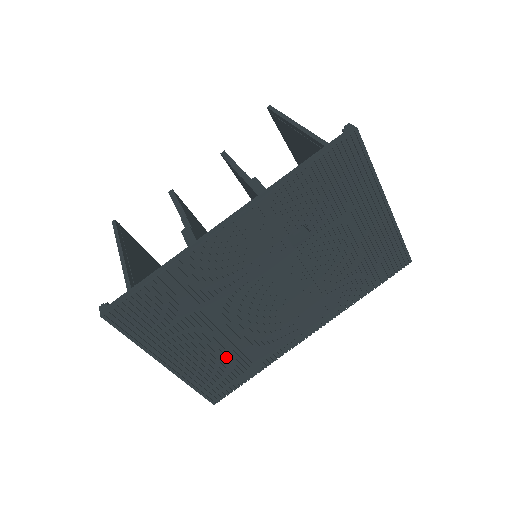
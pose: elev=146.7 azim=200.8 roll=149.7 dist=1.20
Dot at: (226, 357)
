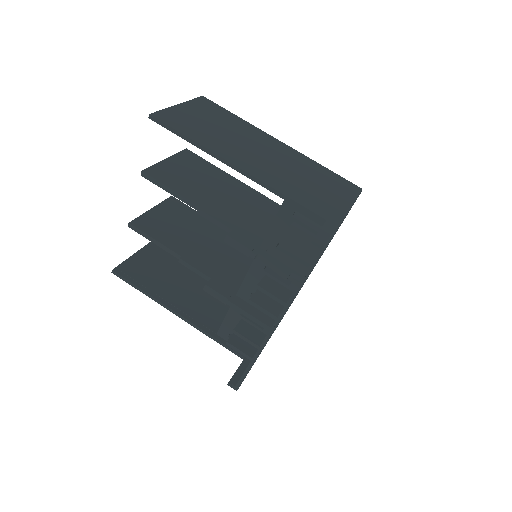
Dot at: occluded
